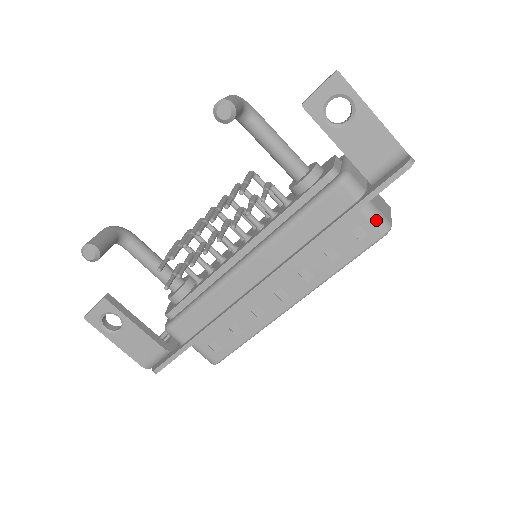
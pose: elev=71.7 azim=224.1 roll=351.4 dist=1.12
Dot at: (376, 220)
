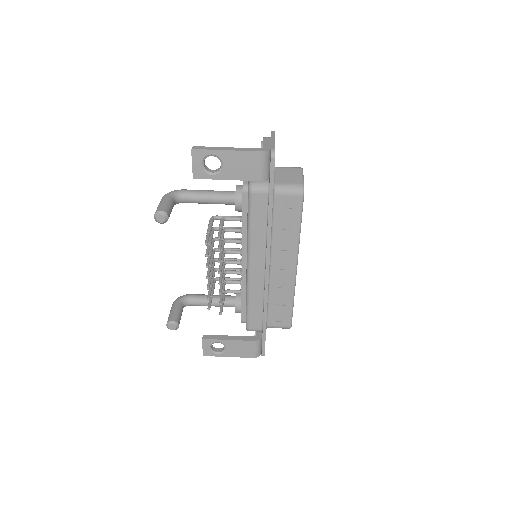
Dot at: (290, 192)
